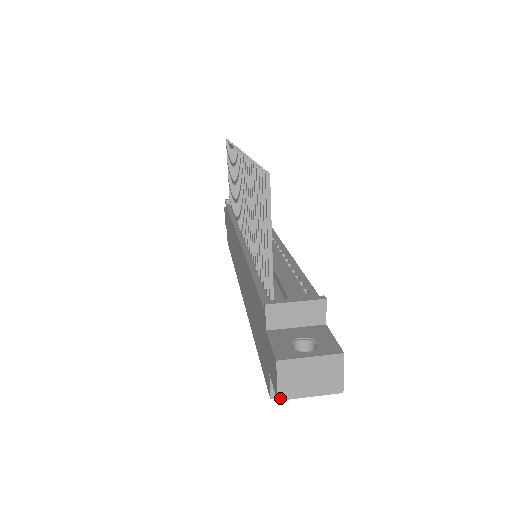
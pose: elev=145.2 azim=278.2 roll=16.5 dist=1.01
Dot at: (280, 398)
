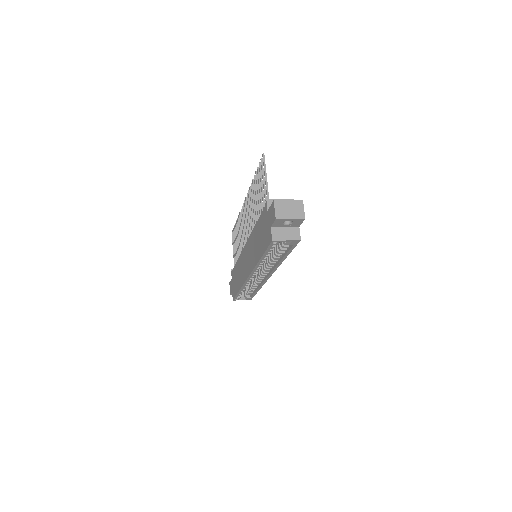
Dot at: (277, 218)
